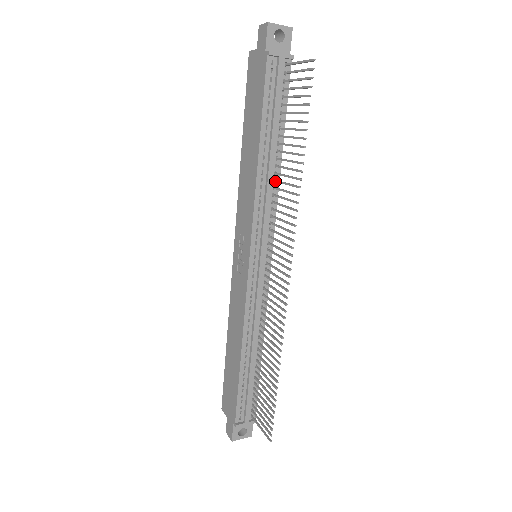
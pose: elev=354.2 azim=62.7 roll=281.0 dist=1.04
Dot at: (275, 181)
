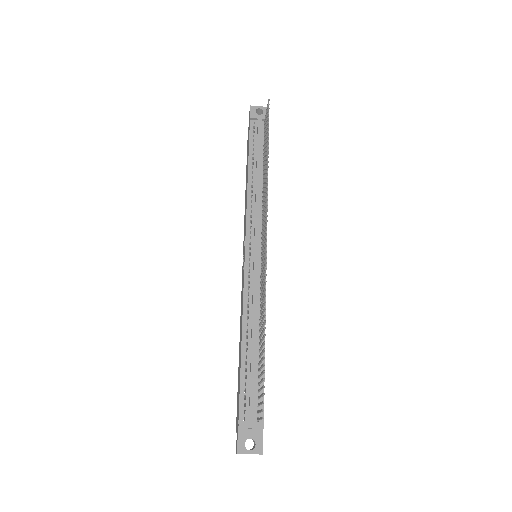
Dot at: (262, 191)
